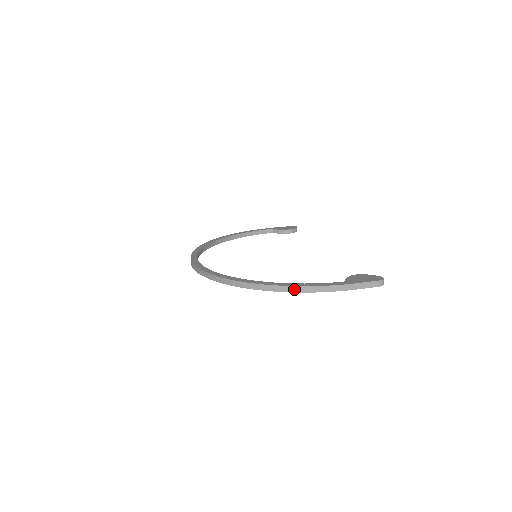
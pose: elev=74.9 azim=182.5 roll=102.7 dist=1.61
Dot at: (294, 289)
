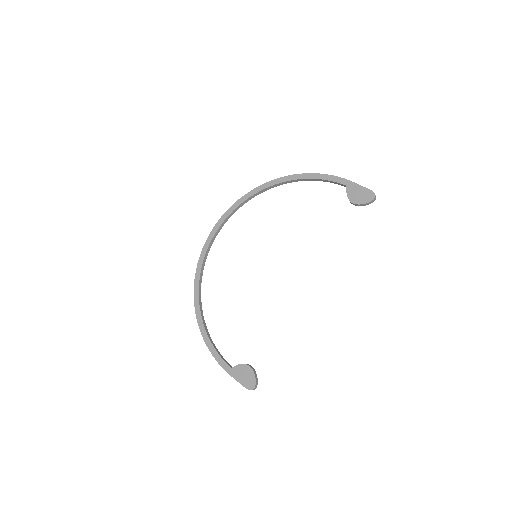
Dot at: (206, 343)
